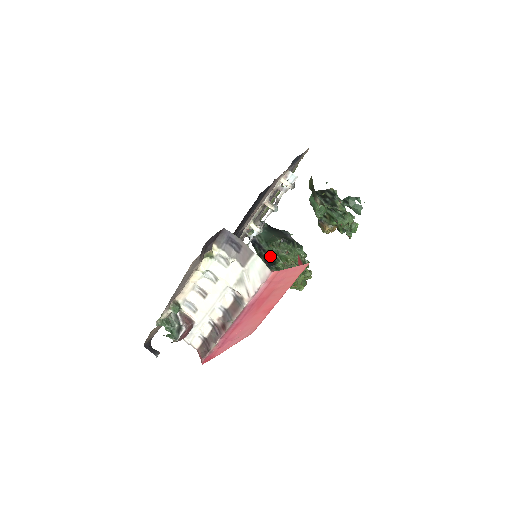
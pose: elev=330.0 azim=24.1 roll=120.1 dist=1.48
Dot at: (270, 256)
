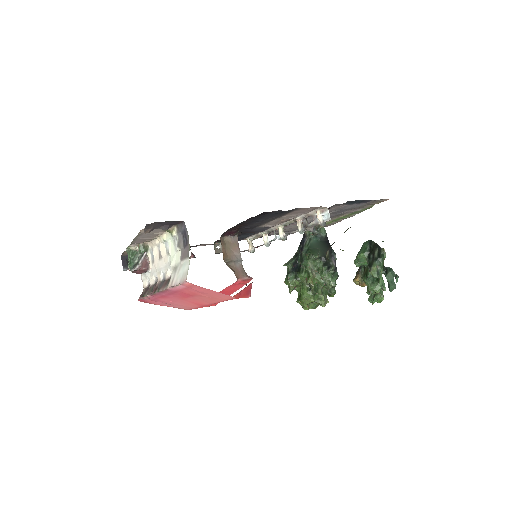
Dot at: (300, 263)
